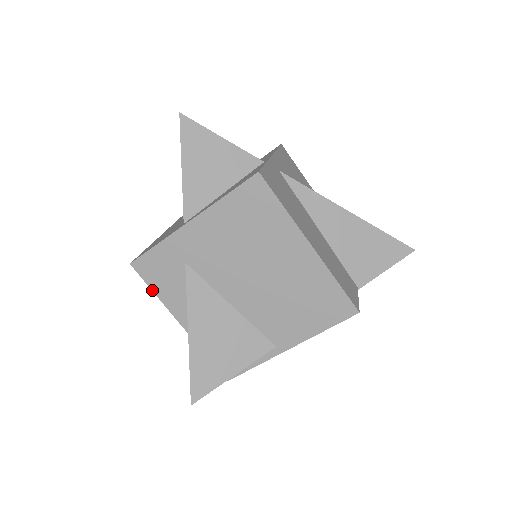
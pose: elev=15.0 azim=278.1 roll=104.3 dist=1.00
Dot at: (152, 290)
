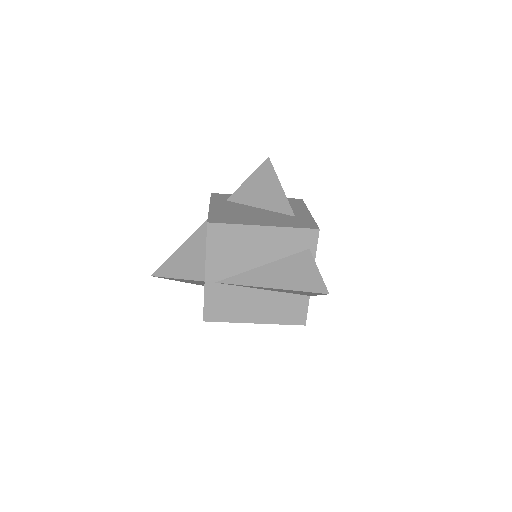
Dot at: occluded
